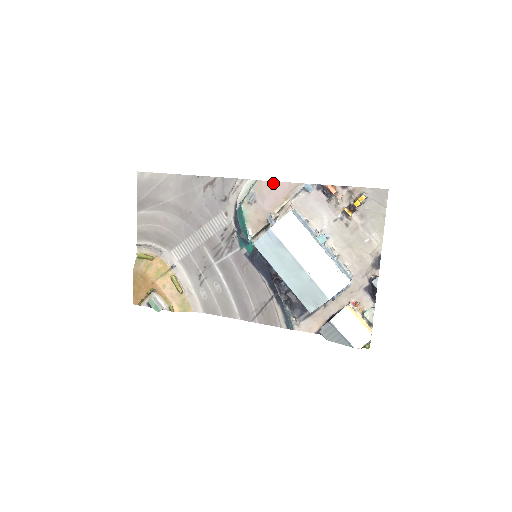
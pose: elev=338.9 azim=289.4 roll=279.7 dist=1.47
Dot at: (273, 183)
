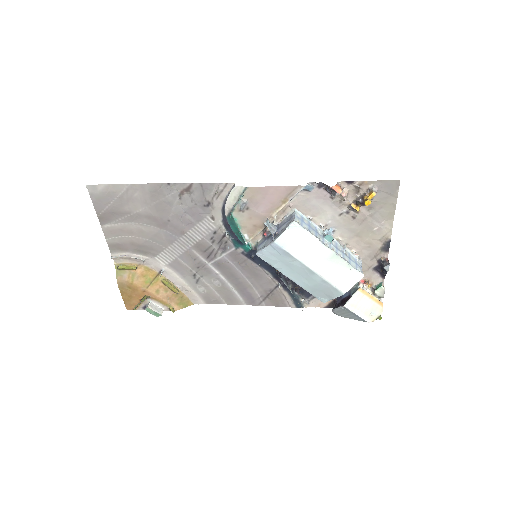
Dot at: (266, 188)
